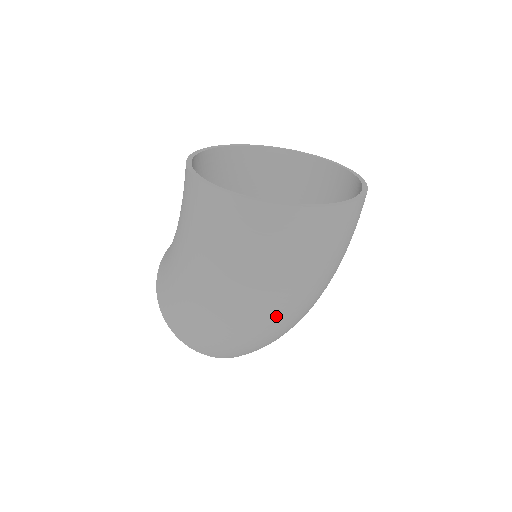
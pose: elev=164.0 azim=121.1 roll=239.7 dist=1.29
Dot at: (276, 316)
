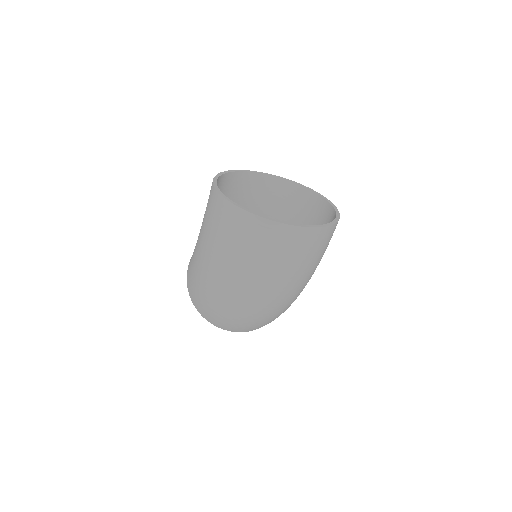
Dot at: (245, 297)
